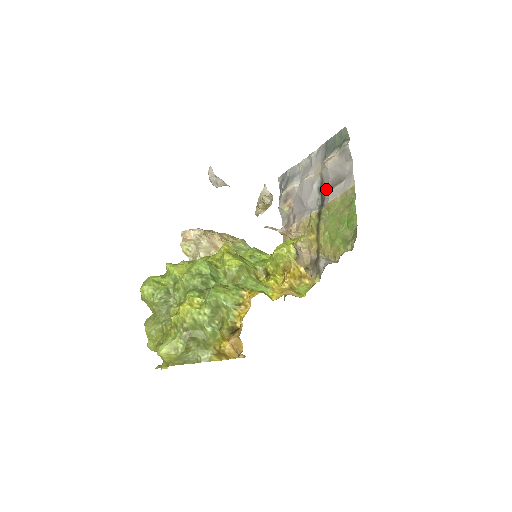
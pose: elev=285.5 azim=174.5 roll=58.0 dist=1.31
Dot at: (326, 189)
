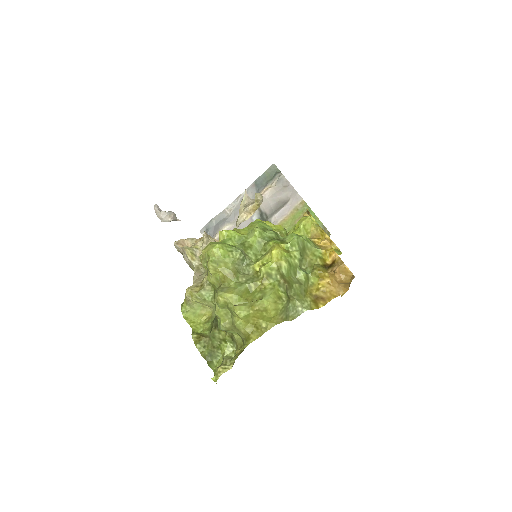
Dot at: (270, 215)
